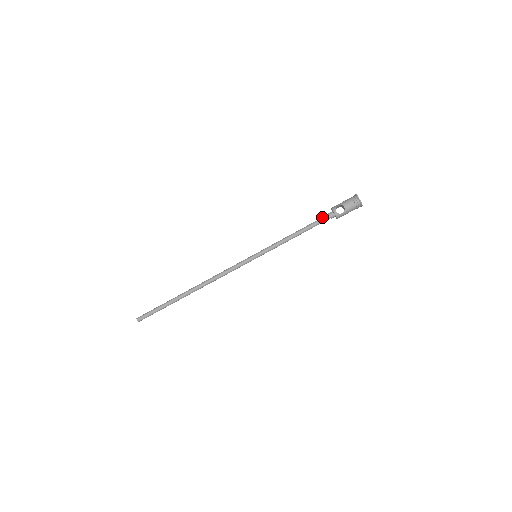
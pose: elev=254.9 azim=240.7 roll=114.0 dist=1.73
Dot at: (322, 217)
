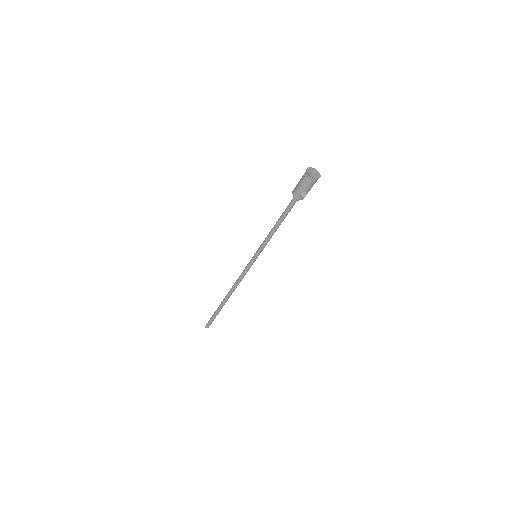
Dot at: (290, 206)
